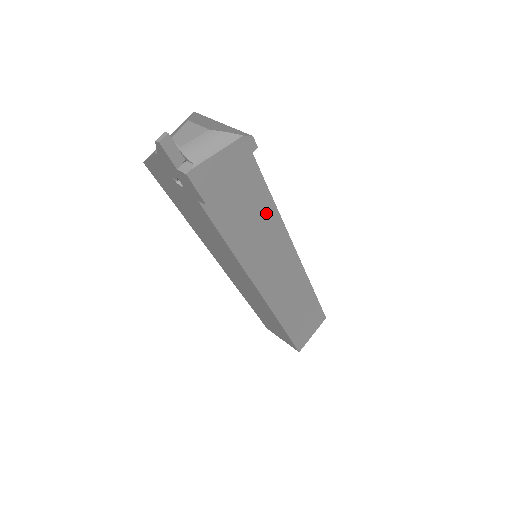
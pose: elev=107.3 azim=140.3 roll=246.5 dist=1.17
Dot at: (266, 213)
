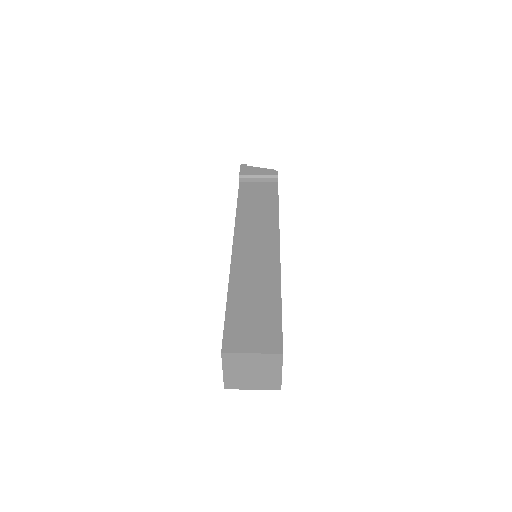
Dot at: (270, 208)
